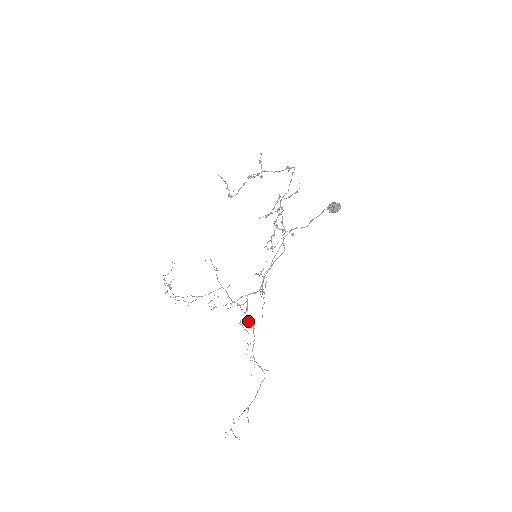
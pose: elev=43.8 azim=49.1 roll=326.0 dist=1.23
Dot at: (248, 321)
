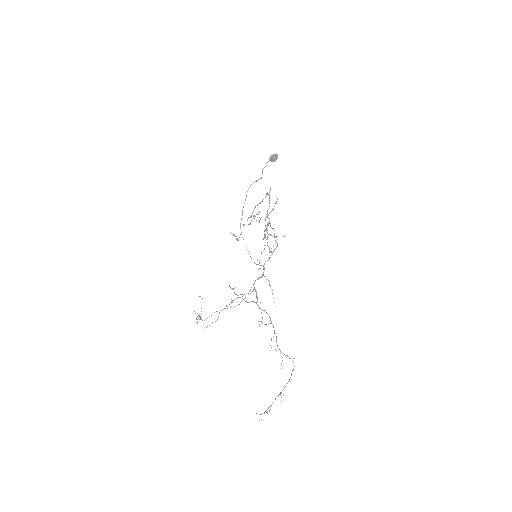
Dot at: occluded
